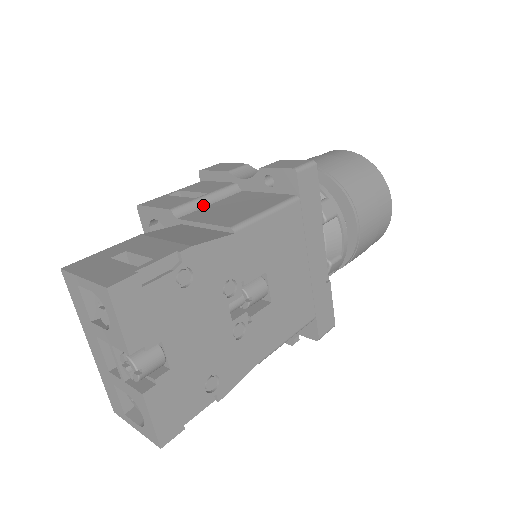
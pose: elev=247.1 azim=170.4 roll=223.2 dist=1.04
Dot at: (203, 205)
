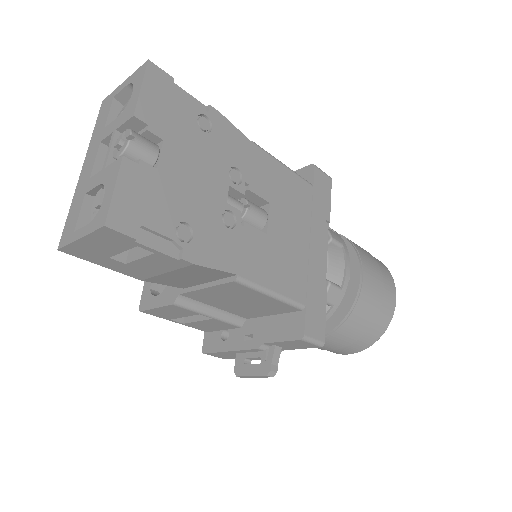
Dot at: occluded
